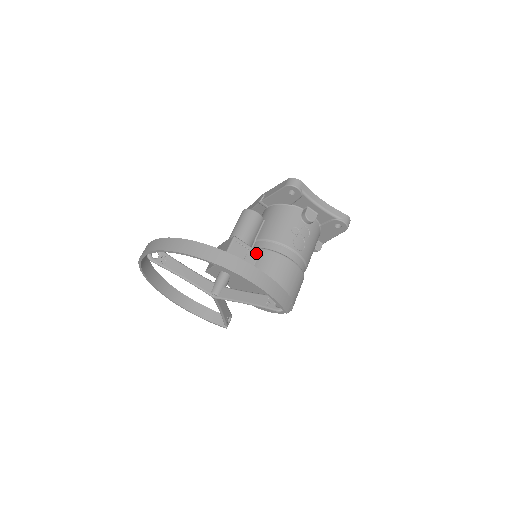
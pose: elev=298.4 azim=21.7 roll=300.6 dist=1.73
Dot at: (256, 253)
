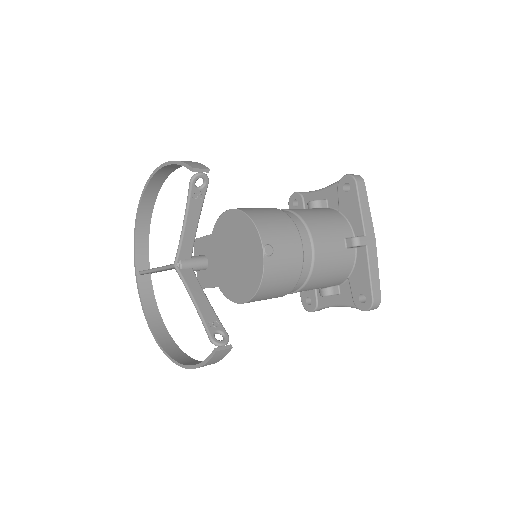
Dot at: occluded
